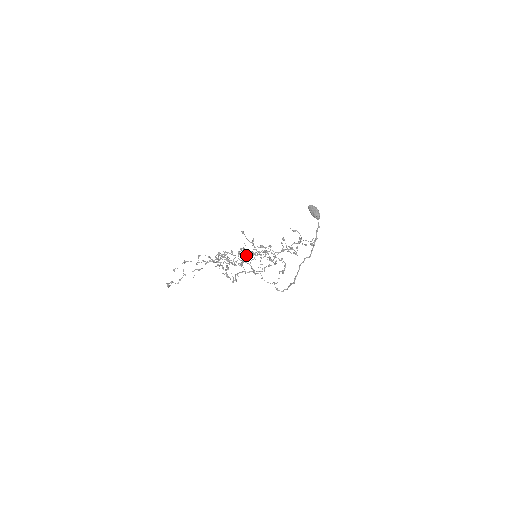
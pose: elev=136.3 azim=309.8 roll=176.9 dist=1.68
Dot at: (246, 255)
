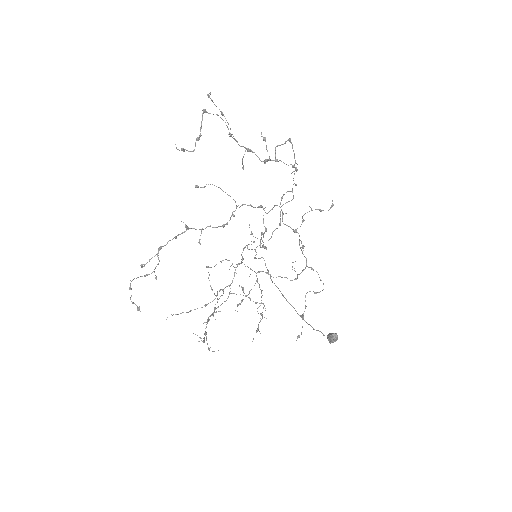
Dot at: (251, 206)
